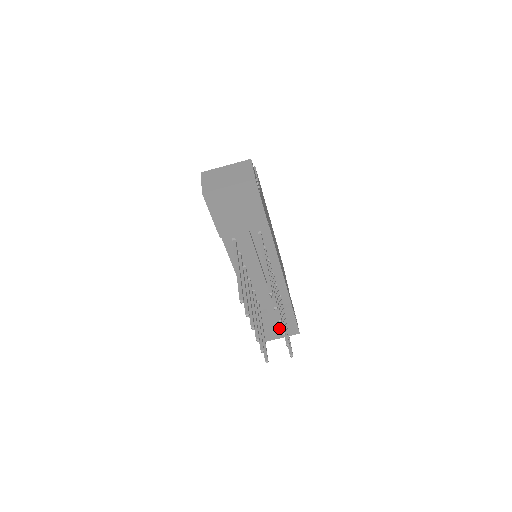
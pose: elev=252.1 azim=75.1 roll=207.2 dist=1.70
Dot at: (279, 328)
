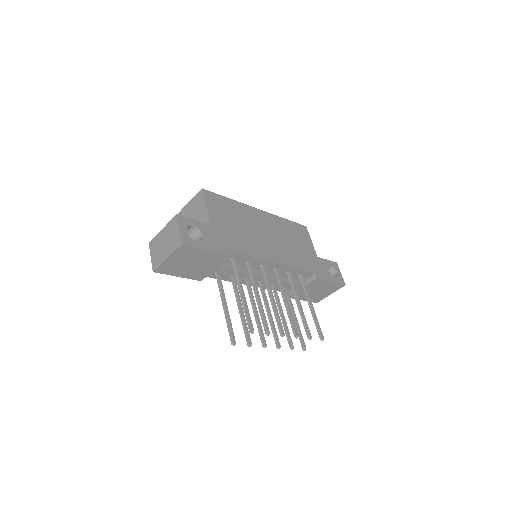
Dot at: (321, 291)
